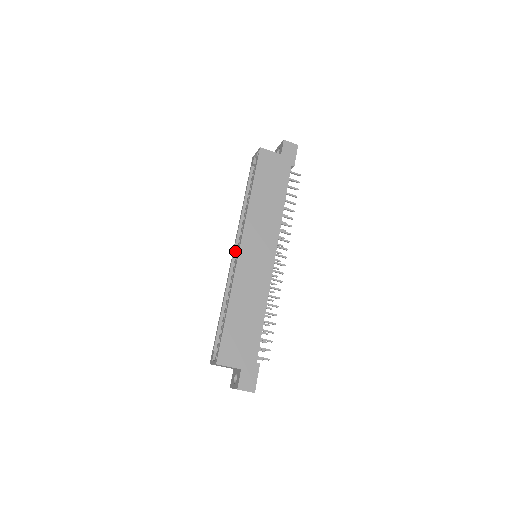
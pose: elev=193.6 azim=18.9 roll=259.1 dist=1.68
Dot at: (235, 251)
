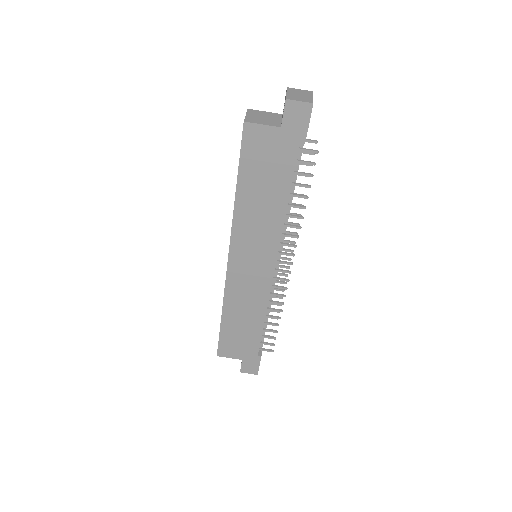
Dot at: occluded
